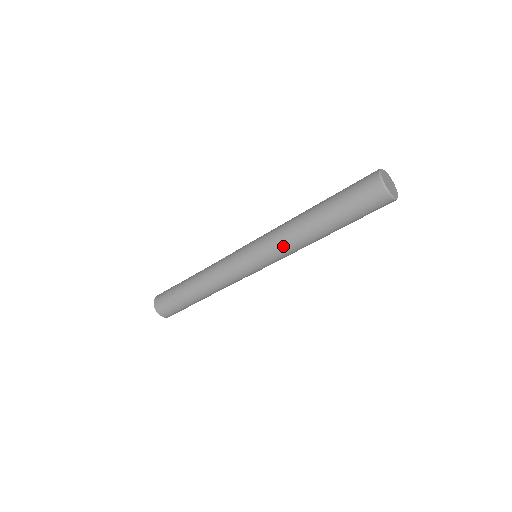
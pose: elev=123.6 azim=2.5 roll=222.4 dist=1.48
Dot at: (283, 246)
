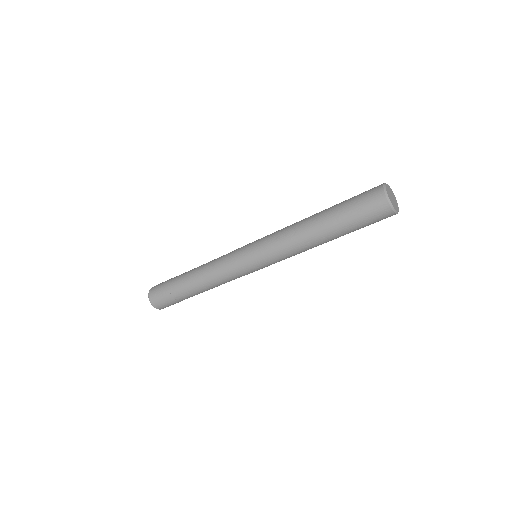
Dot at: occluded
